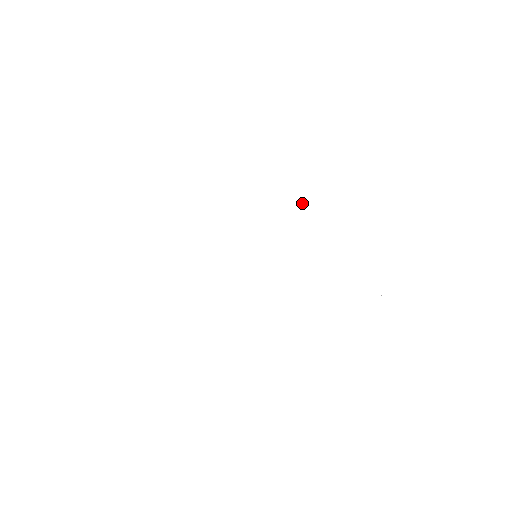
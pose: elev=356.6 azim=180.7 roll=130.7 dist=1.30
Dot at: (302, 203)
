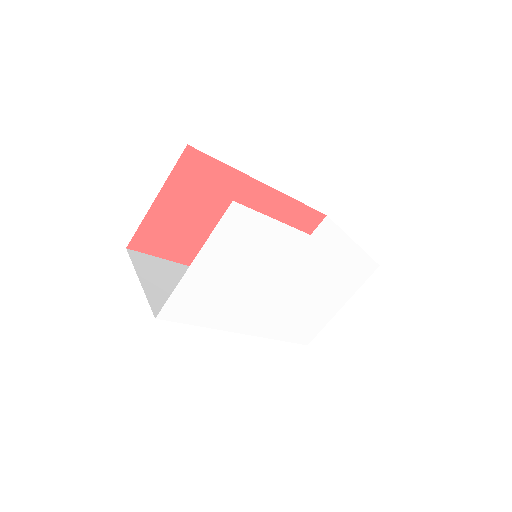
Dot at: (333, 273)
